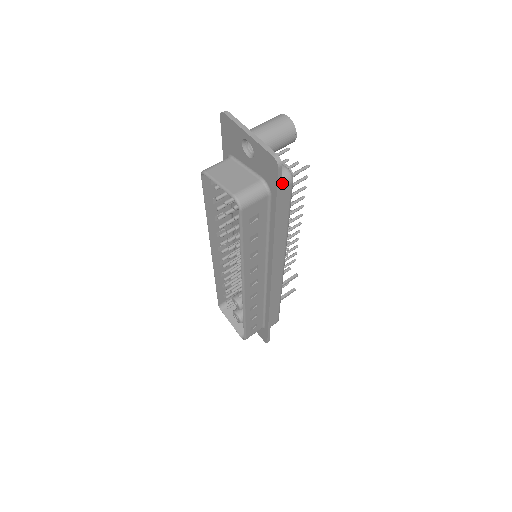
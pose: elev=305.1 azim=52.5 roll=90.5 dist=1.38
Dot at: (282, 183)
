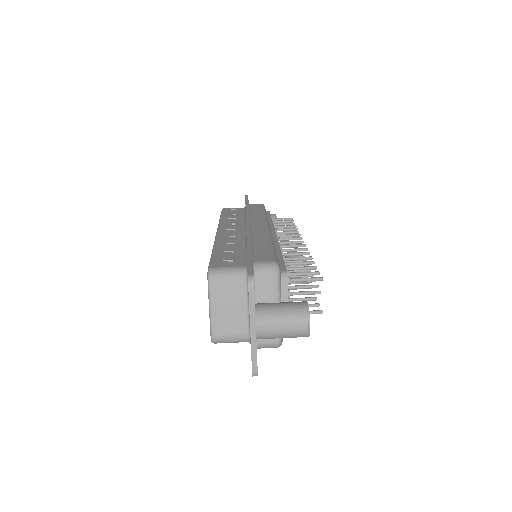
Dot at: occluded
